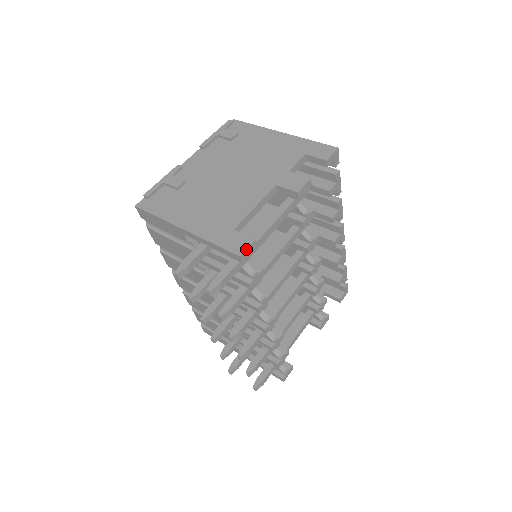
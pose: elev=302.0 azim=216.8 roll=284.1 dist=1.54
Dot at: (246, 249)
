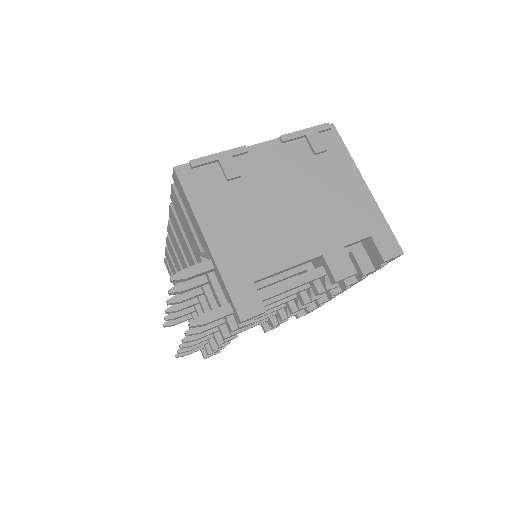
Dot at: (251, 317)
